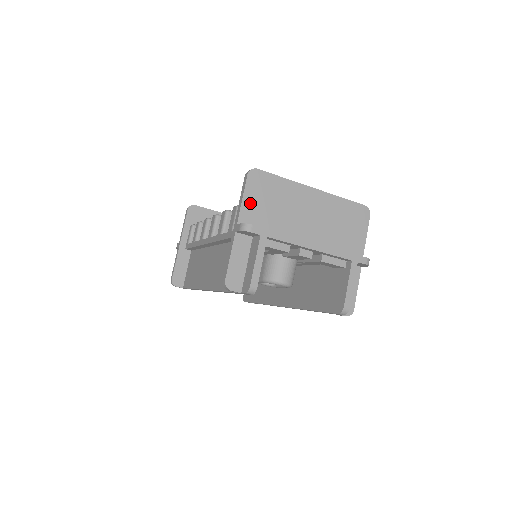
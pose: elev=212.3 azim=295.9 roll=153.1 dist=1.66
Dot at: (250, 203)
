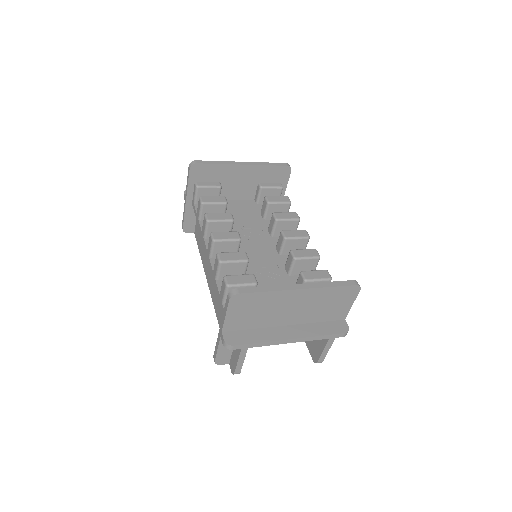
Dot at: (233, 317)
